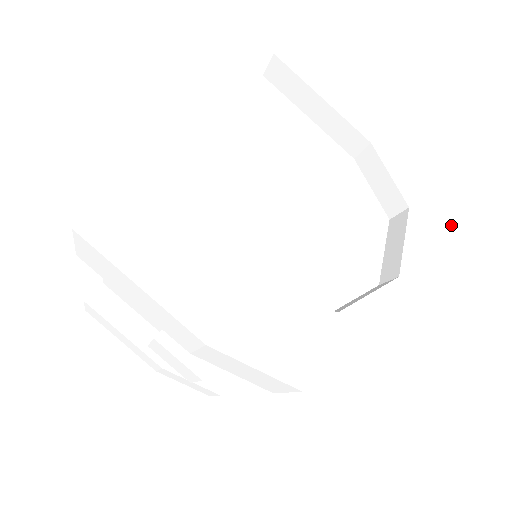
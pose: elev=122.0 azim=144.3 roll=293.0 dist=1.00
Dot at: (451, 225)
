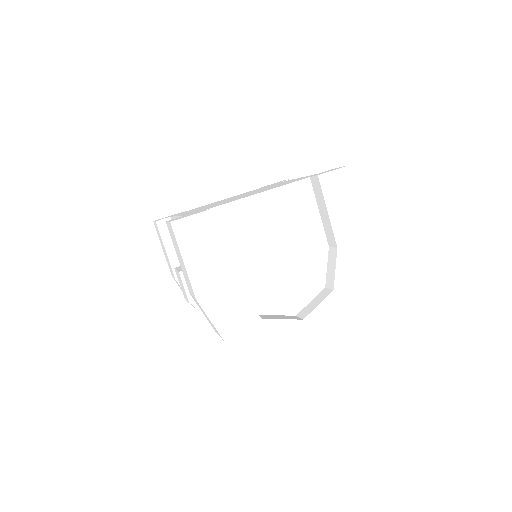
Dot at: (350, 310)
